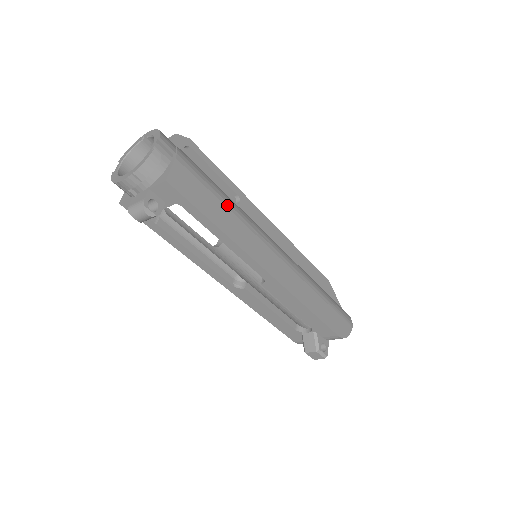
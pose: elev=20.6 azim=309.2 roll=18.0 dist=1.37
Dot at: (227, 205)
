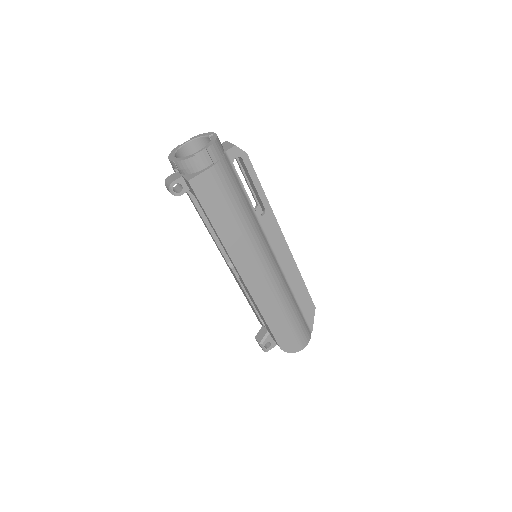
Dot at: (236, 216)
